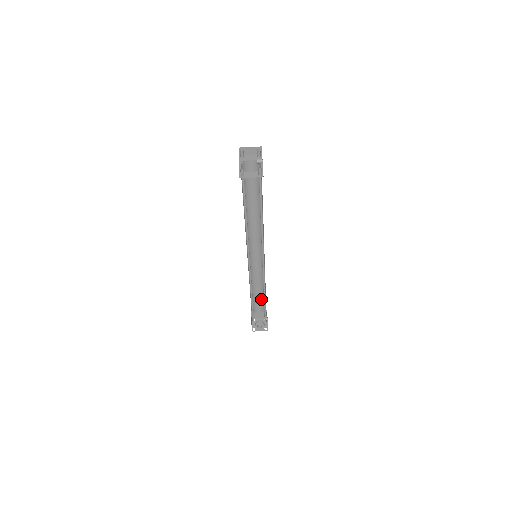
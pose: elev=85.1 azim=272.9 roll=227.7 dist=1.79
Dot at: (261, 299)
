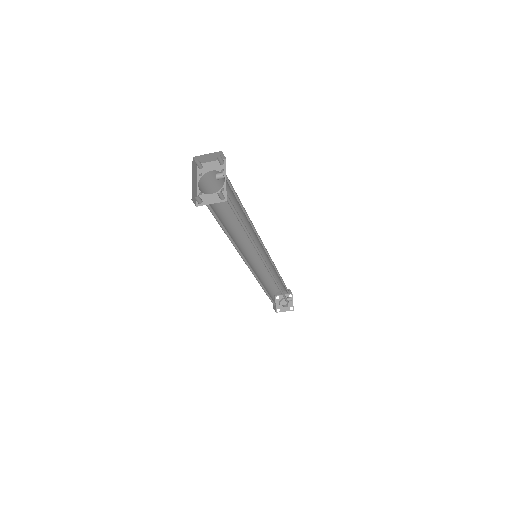
Dot at: (279, 282)
